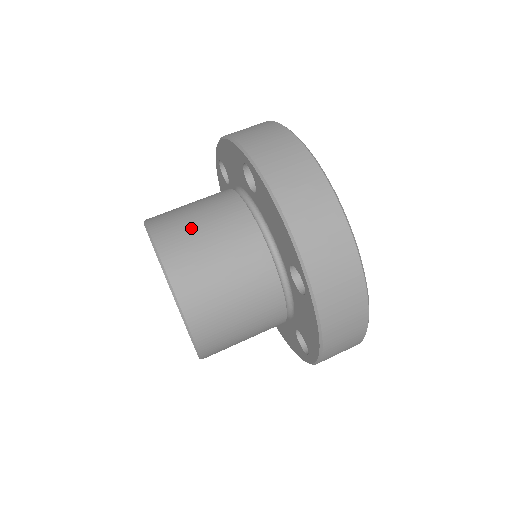
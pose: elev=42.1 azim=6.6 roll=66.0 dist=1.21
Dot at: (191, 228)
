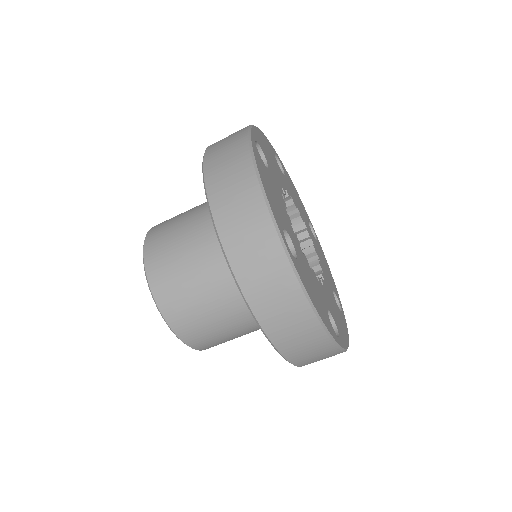
Dot at: (188, 293)
